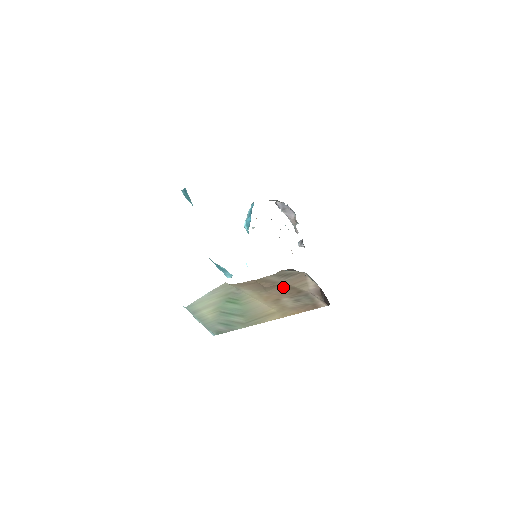
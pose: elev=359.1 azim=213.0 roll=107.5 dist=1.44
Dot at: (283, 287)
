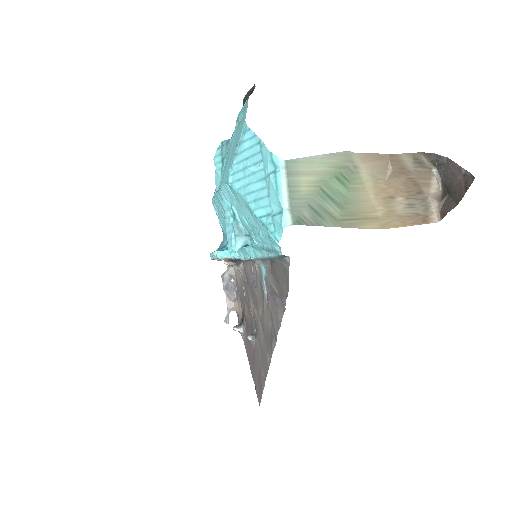
Dot at: (407, 179)
